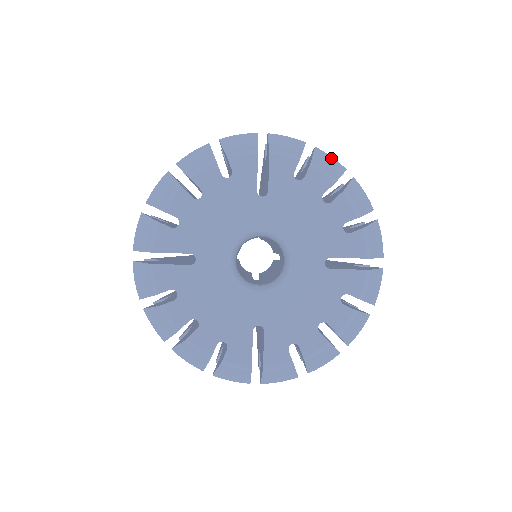
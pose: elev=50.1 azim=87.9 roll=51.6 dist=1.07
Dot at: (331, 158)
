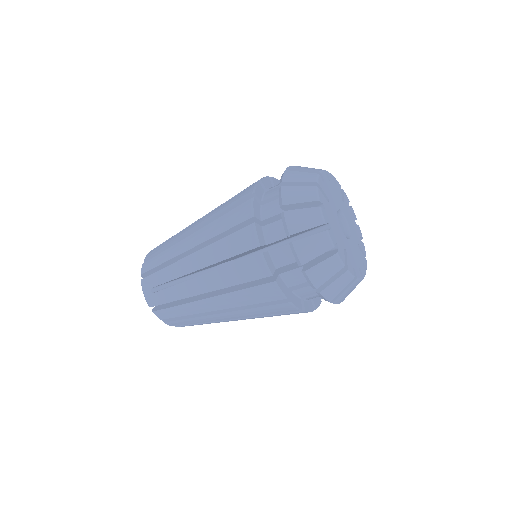
Dot at: occluded
